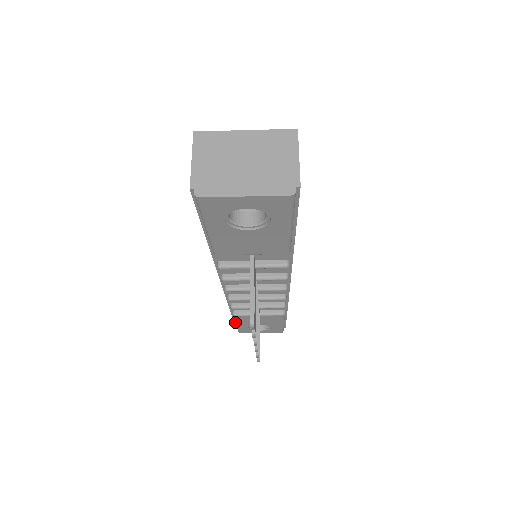
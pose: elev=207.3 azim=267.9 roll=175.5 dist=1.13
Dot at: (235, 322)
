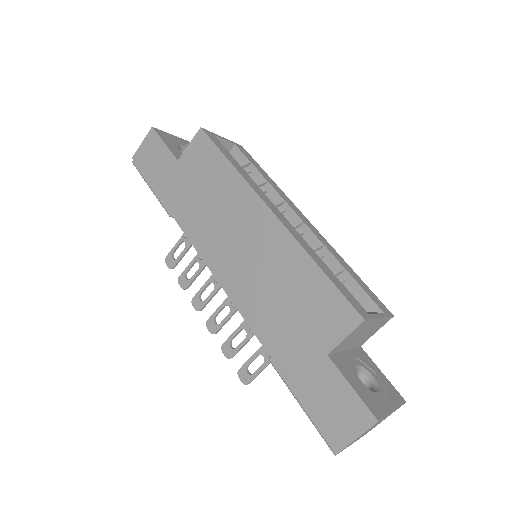
Dot at: (154, 194)
